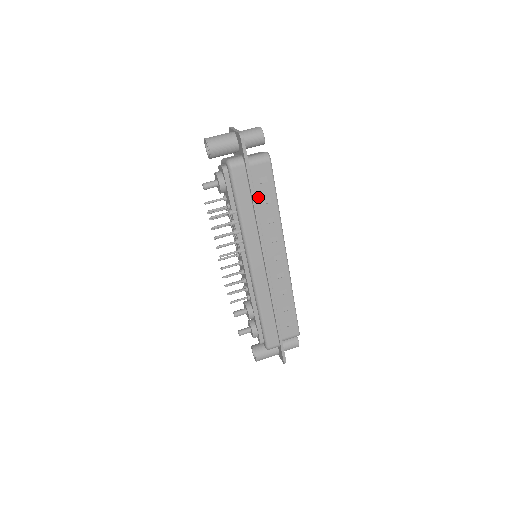
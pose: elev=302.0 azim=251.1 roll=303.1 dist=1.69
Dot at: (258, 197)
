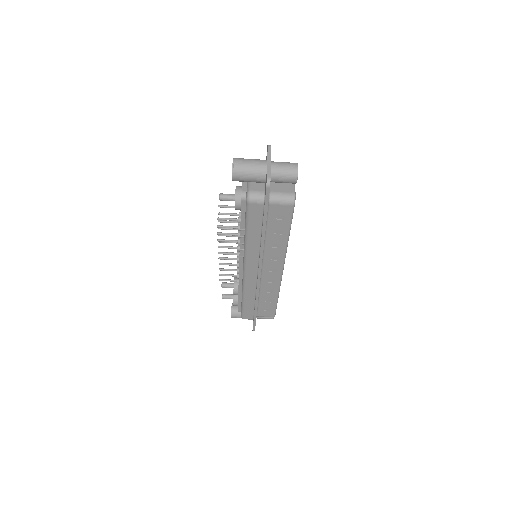
Dot at: (270, 228)
